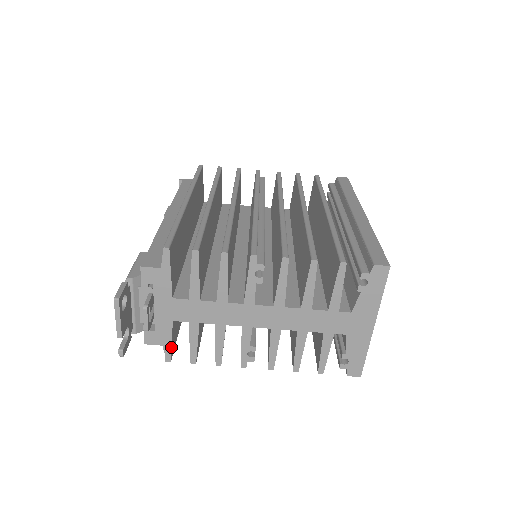
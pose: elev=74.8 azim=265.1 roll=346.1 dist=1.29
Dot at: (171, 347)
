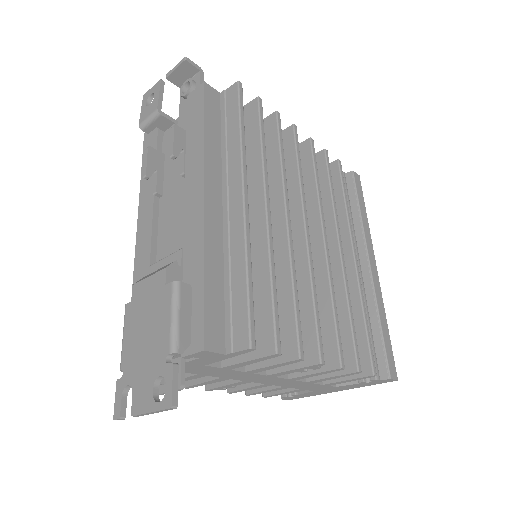
Dot at: occluded
